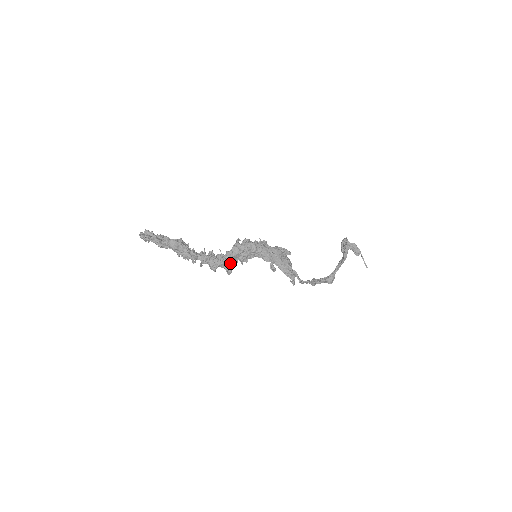
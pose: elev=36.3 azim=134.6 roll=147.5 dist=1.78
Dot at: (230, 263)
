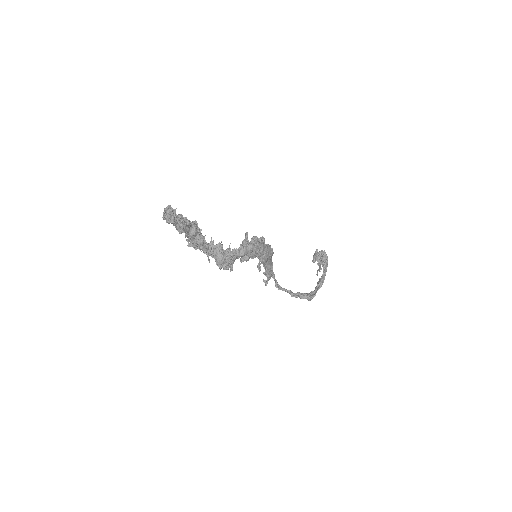
Dot at: occluded
